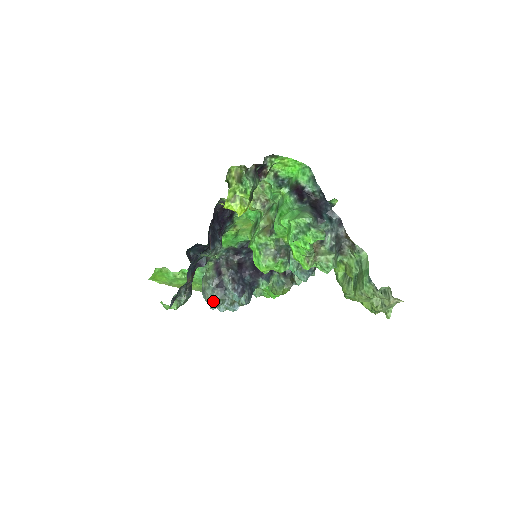
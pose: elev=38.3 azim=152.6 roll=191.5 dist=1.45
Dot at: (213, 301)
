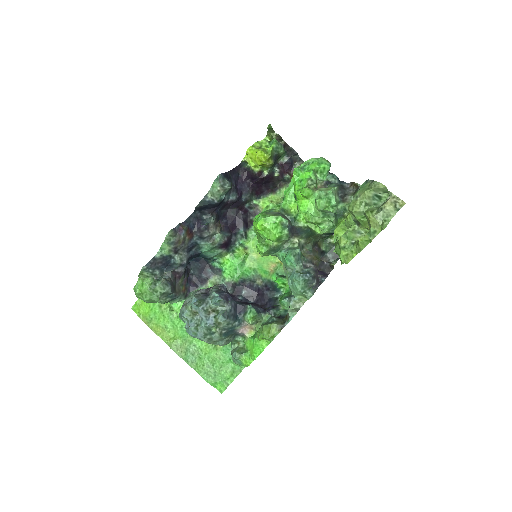
Dot at: (189, 303)
